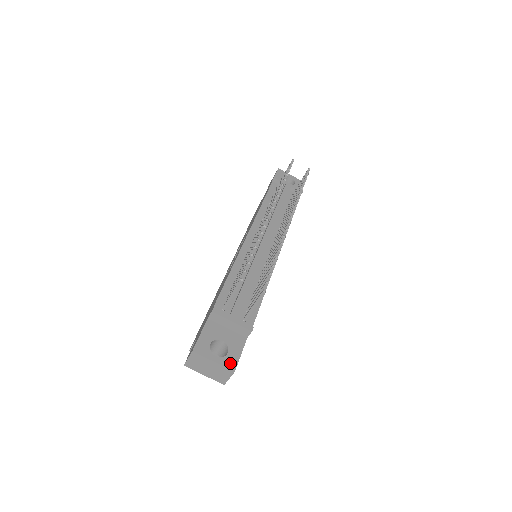
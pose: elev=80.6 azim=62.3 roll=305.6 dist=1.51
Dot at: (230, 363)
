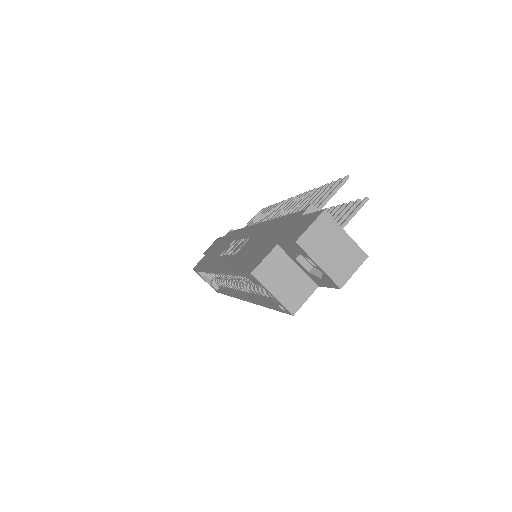
Dot at: (357, 249)
